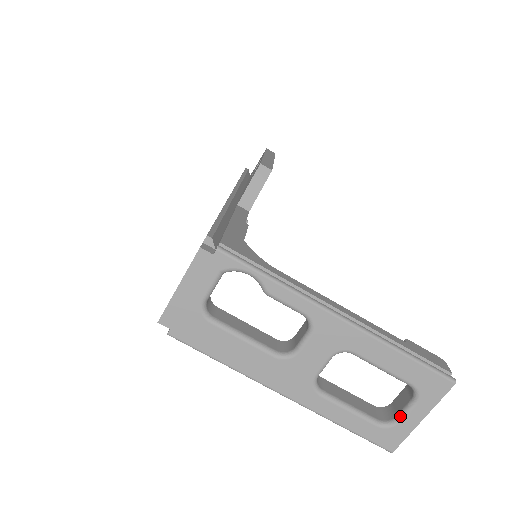
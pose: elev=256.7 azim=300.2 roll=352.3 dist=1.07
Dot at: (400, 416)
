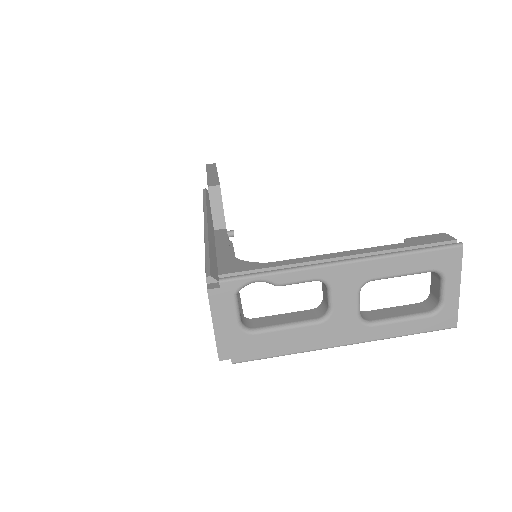
Dot at: (441, 298)
